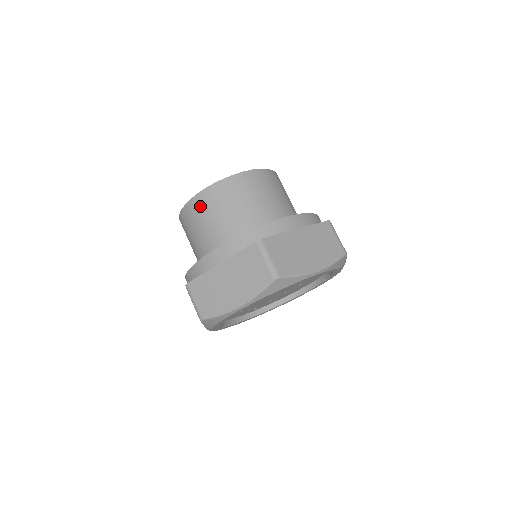
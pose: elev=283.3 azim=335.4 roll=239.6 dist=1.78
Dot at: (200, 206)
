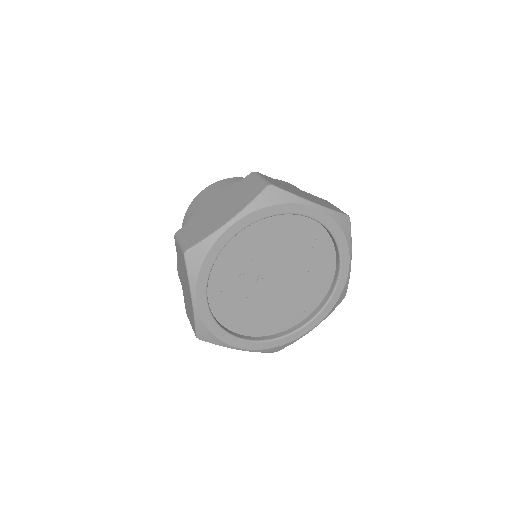
Dot at: occluded
